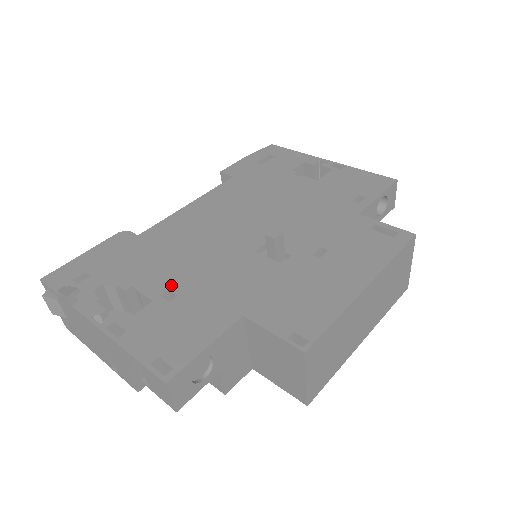
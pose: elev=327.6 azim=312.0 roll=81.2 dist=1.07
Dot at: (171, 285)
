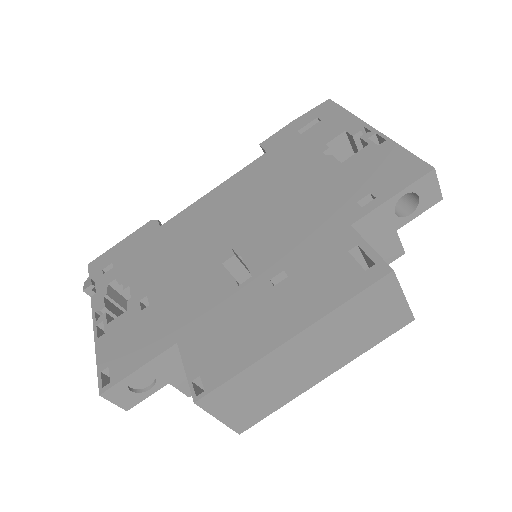
Dot at: (151, 291)
